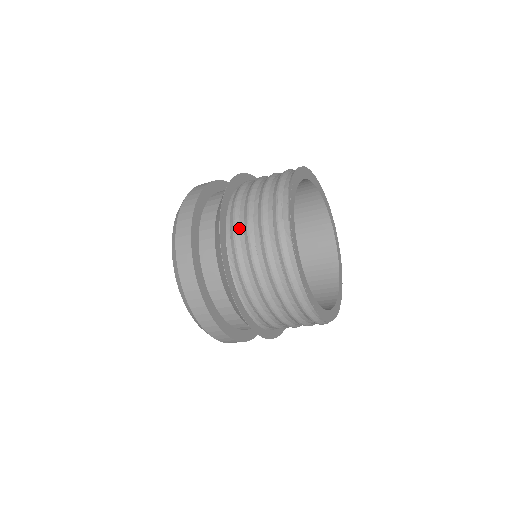
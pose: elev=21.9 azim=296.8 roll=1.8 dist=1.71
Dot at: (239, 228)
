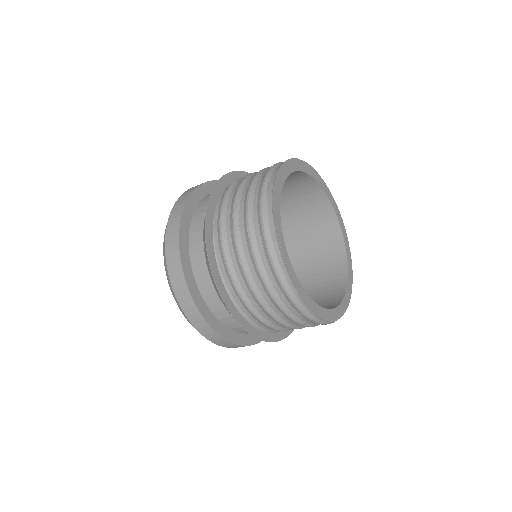
Dot at: (227, 207)
